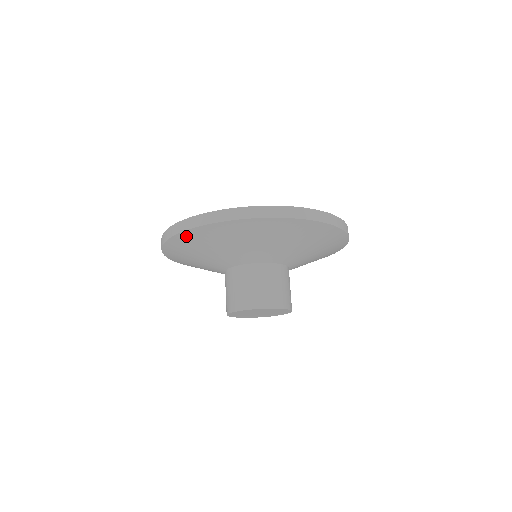
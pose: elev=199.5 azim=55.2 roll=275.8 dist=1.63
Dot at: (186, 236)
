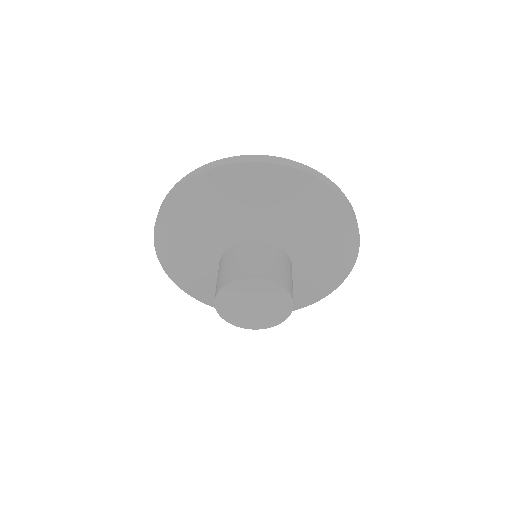
Dot at: (198, 183)
